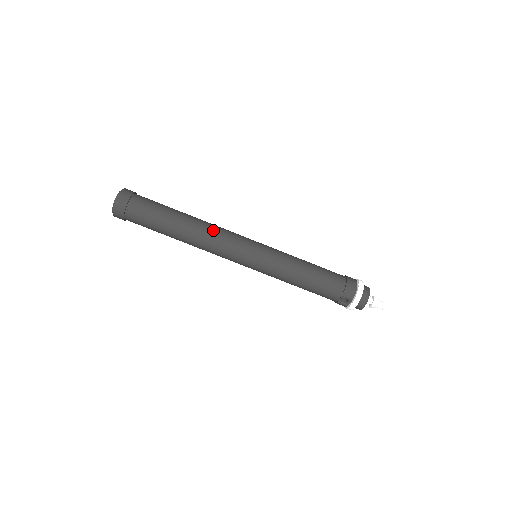
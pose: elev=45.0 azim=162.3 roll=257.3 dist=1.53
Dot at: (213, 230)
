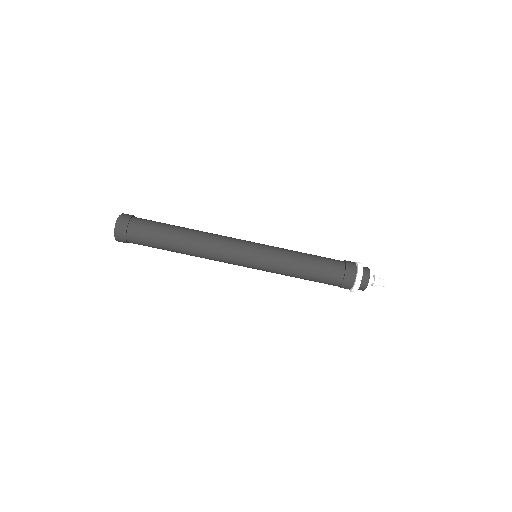
Dot at: (209, 249)
